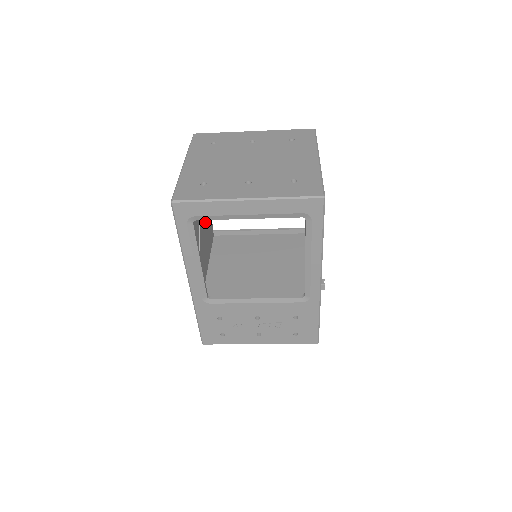
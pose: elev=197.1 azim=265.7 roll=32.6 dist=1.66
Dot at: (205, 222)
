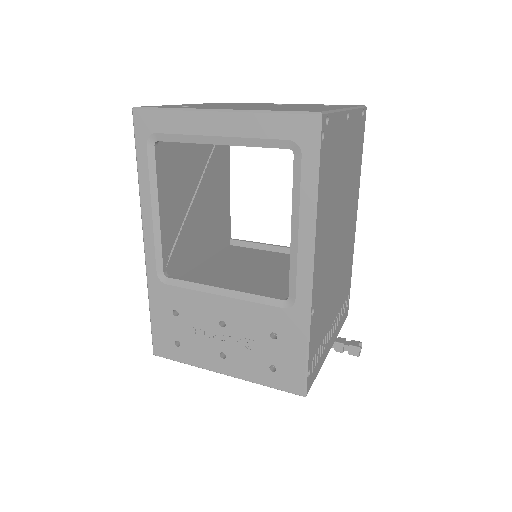
Dot at: (212, 209)
